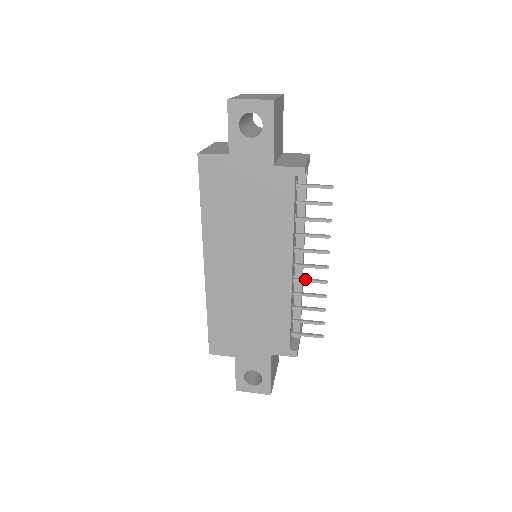
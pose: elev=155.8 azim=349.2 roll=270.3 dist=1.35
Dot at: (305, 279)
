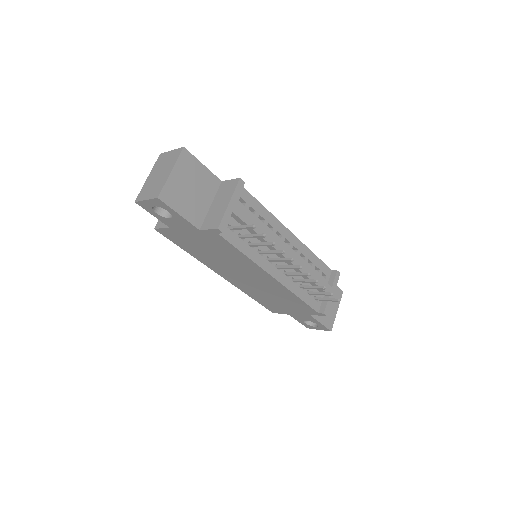
Dot at: (293, 274)
